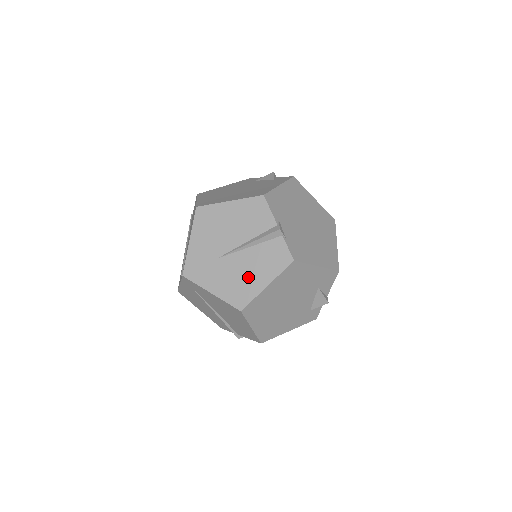
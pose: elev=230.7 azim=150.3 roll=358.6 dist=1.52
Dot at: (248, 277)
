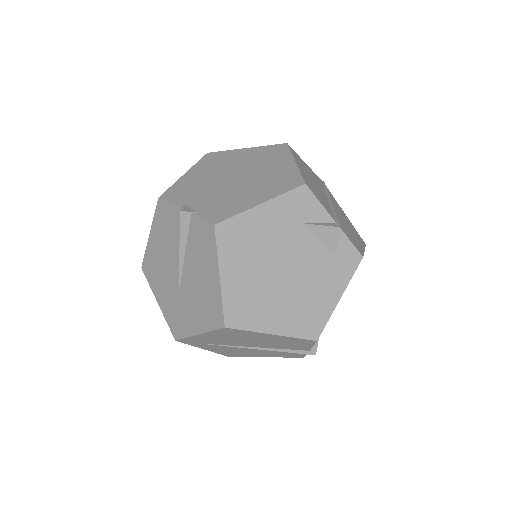
Dot at: (204, 286)
